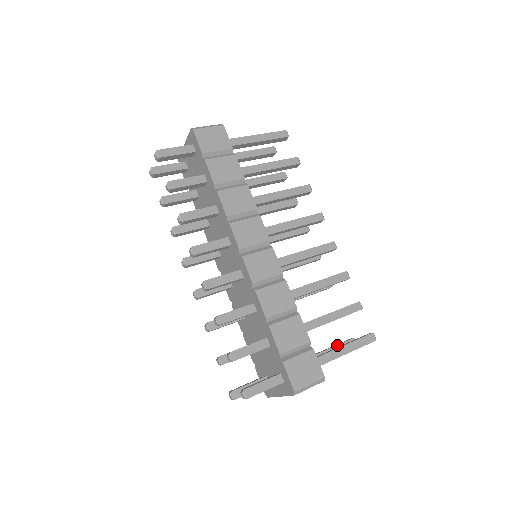
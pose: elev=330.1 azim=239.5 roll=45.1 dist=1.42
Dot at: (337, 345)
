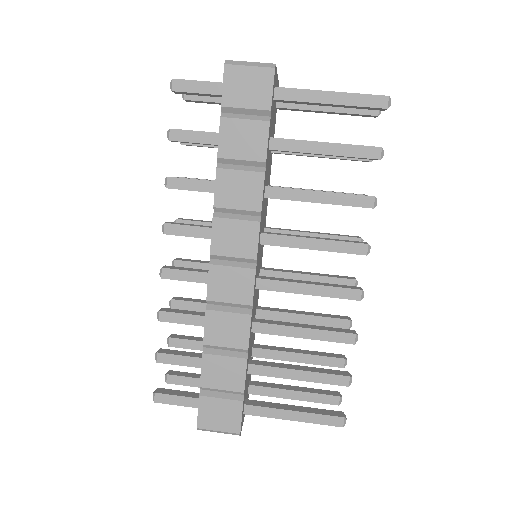
Dot at: (312, 393)
